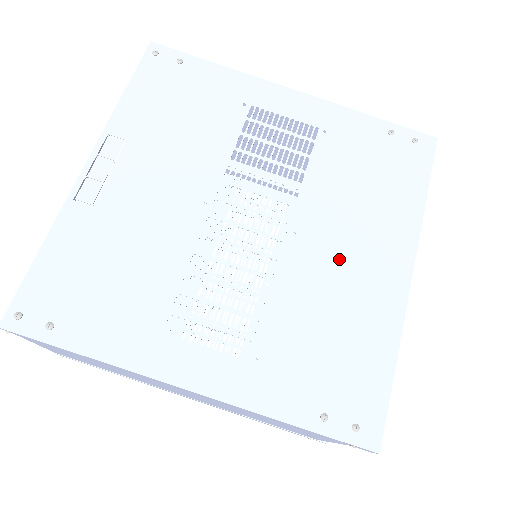
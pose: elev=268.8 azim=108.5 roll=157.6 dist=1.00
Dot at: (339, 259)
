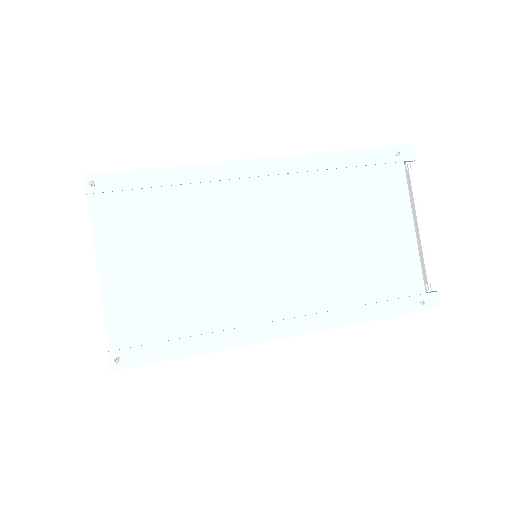
Dot at: occluded
